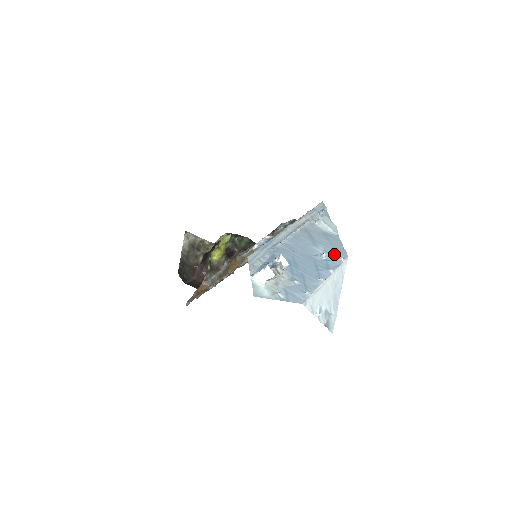
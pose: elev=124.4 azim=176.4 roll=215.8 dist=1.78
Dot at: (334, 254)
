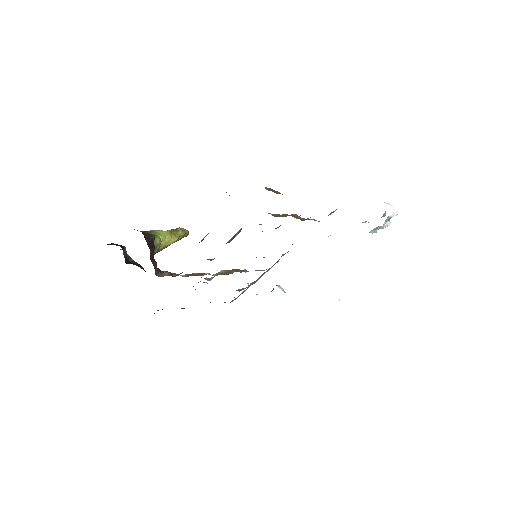
Dot at: occluded
